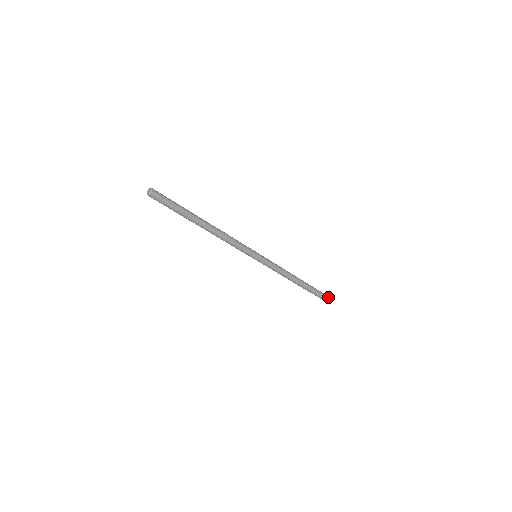
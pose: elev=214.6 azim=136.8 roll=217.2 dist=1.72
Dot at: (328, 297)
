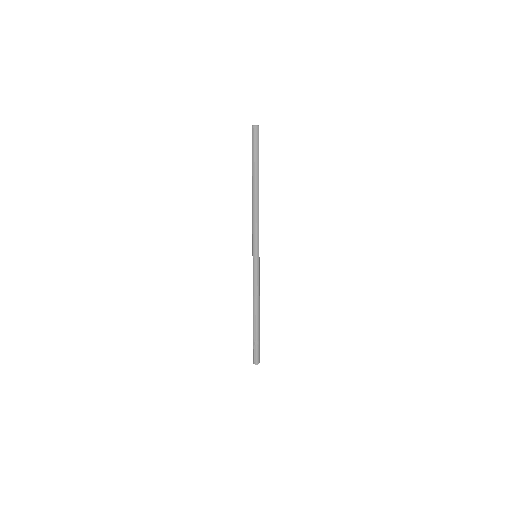
Dot at: (259, 356)
